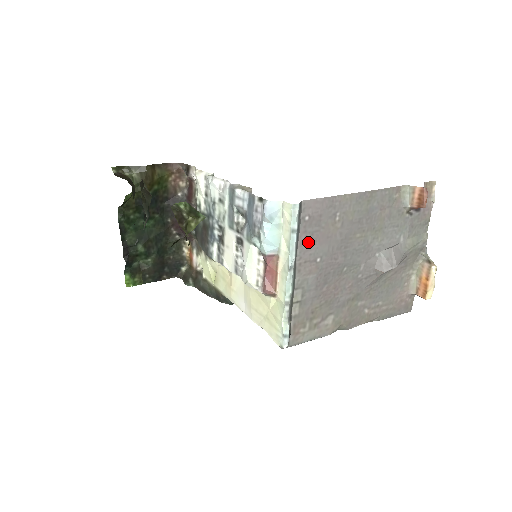
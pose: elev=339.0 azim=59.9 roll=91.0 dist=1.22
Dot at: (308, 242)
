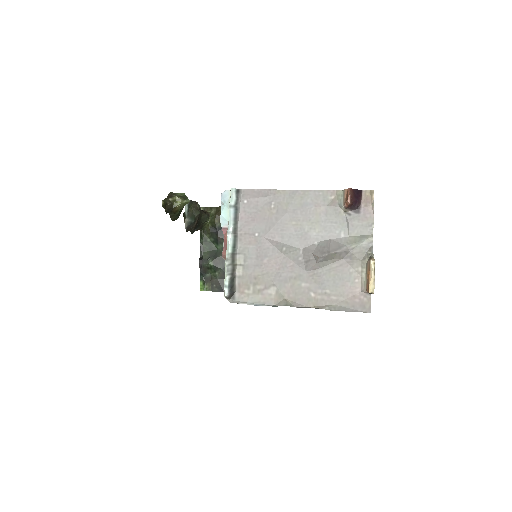
Dot at: (247, 219)
